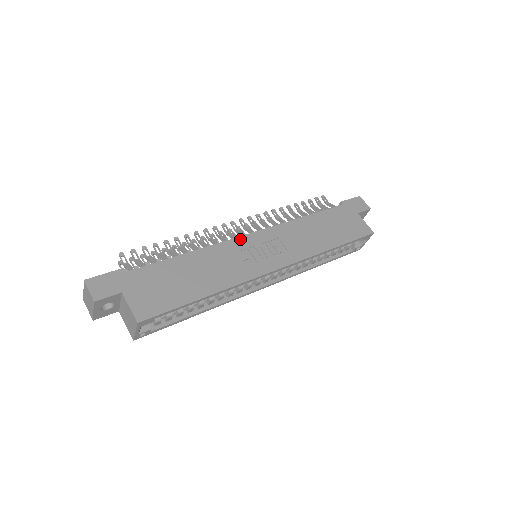
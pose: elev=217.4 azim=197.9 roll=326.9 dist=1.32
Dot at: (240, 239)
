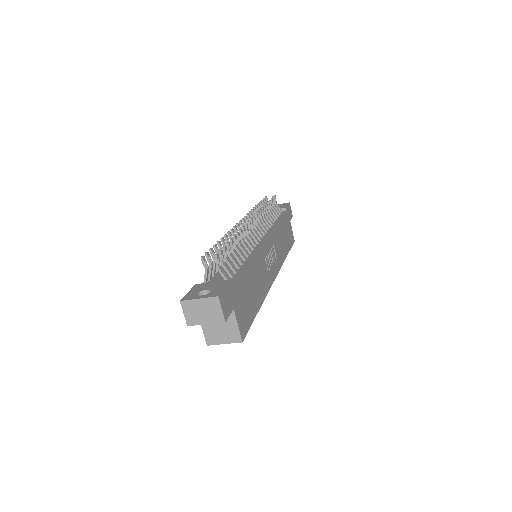
Dot at: (264, 245)
